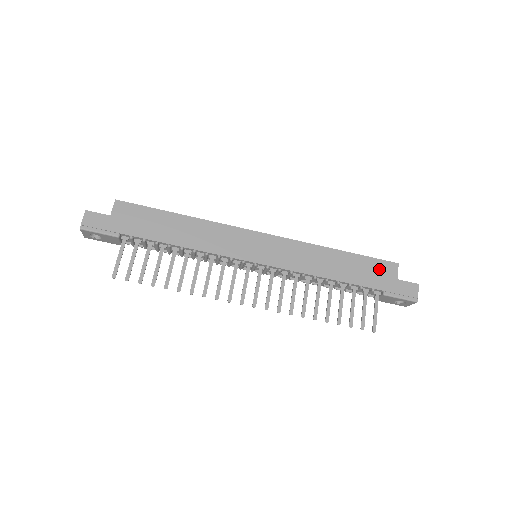
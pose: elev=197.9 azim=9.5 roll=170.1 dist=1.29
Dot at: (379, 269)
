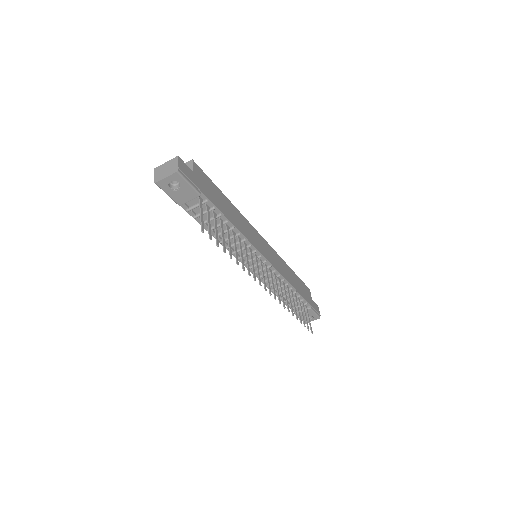
Dot at: (306, 290)
